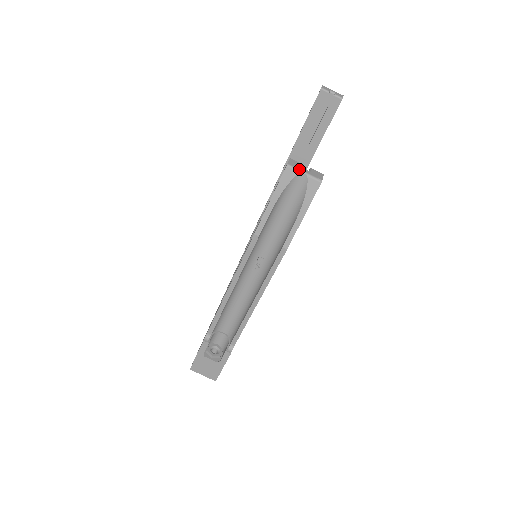
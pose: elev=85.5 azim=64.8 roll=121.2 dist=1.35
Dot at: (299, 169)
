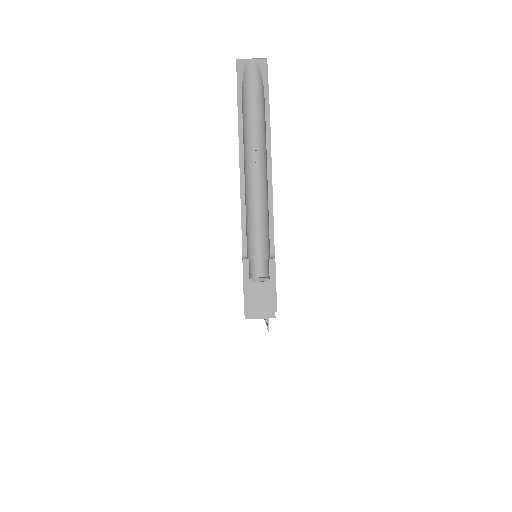
Dot at: (246, 59)
